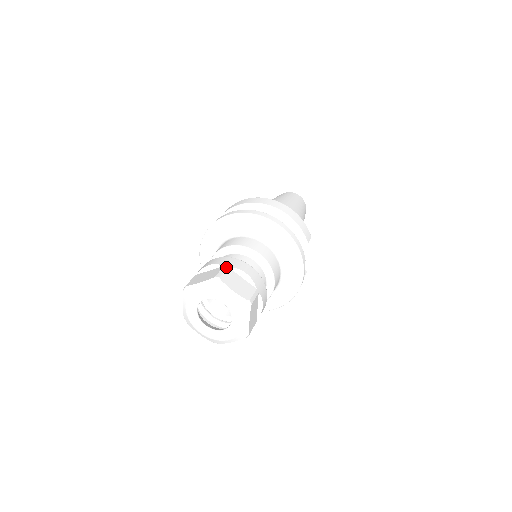
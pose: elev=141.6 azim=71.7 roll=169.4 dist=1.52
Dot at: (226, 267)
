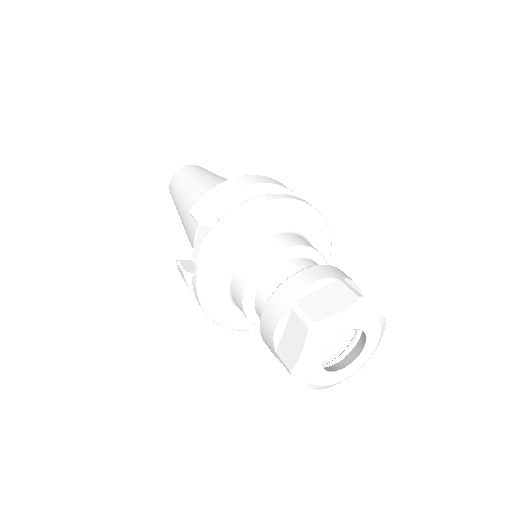
Dot at: (343, 280)
